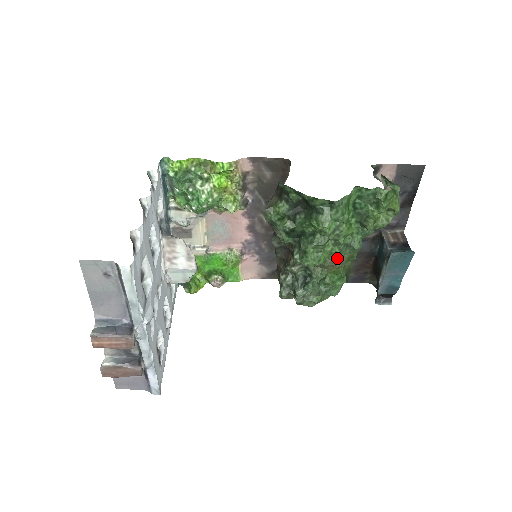
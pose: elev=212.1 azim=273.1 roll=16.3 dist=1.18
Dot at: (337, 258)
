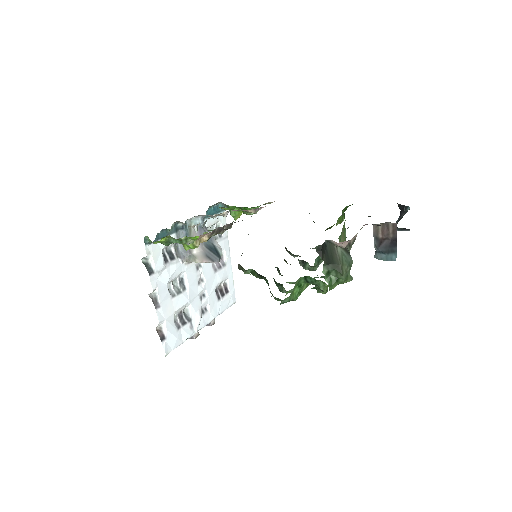
Dot at: occluded
